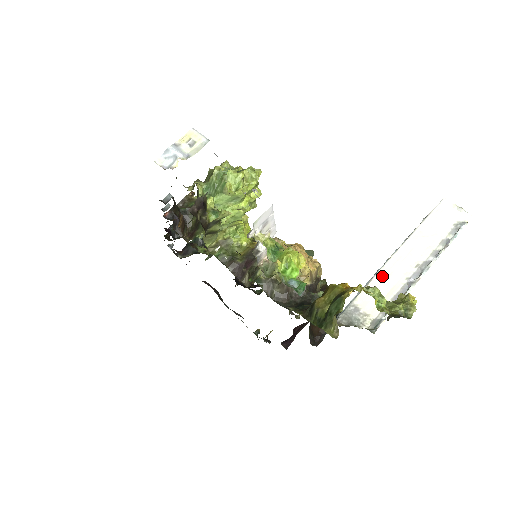
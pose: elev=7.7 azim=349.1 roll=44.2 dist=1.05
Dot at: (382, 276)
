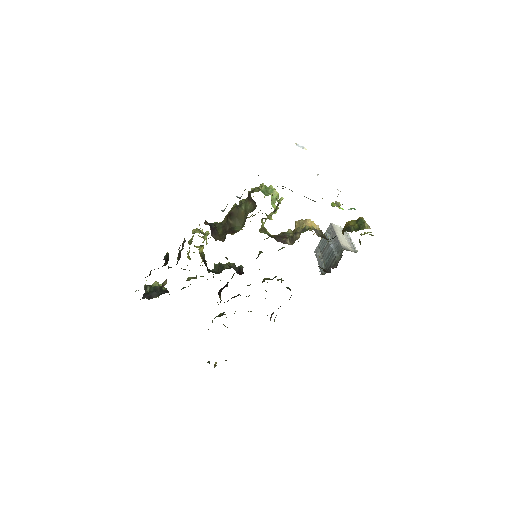
Dot at: (341, 239)
